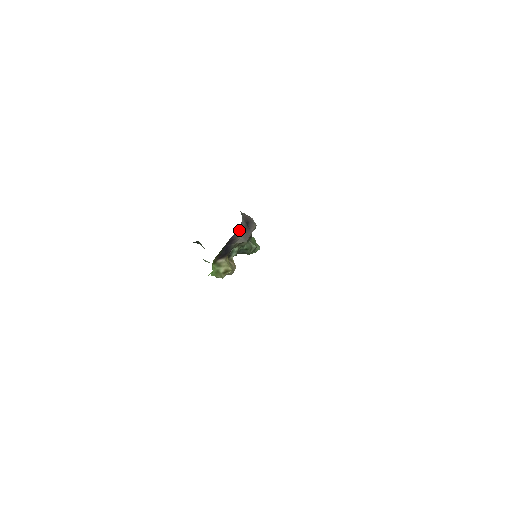
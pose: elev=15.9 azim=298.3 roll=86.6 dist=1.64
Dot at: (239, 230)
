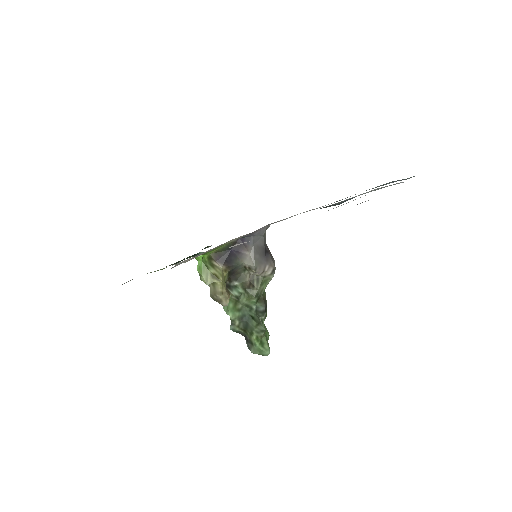
Dot at: (254, 241)
